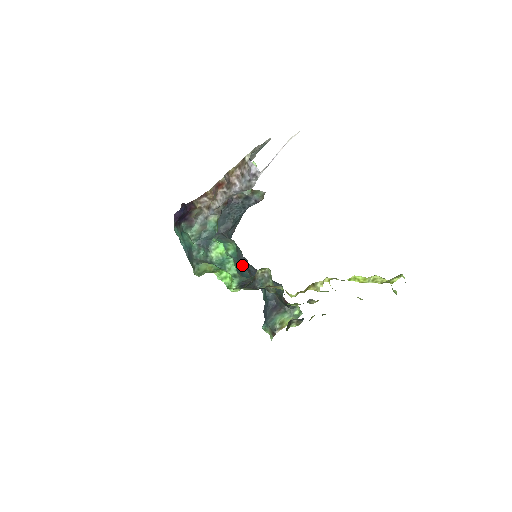
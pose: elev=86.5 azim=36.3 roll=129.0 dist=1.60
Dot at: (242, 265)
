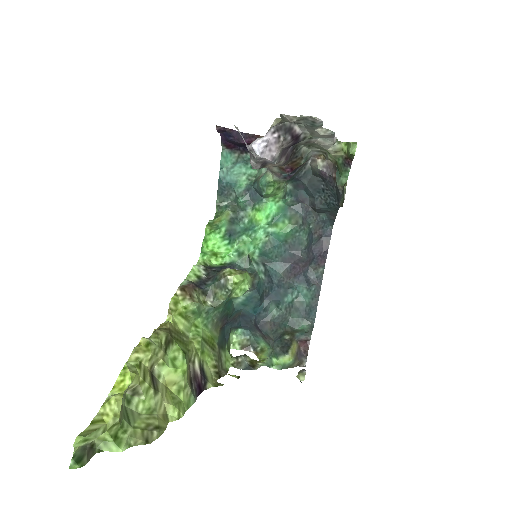
Dot at: (286, 257)
